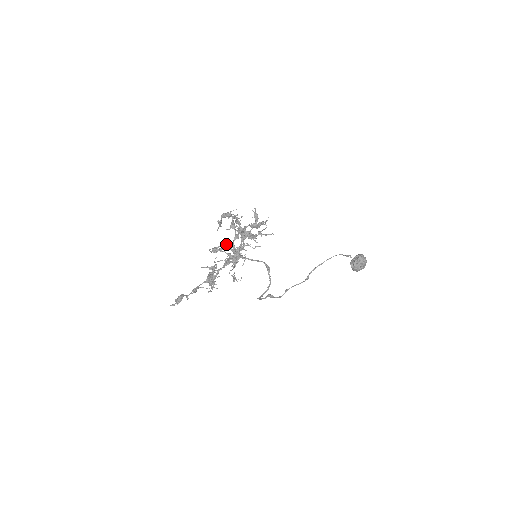
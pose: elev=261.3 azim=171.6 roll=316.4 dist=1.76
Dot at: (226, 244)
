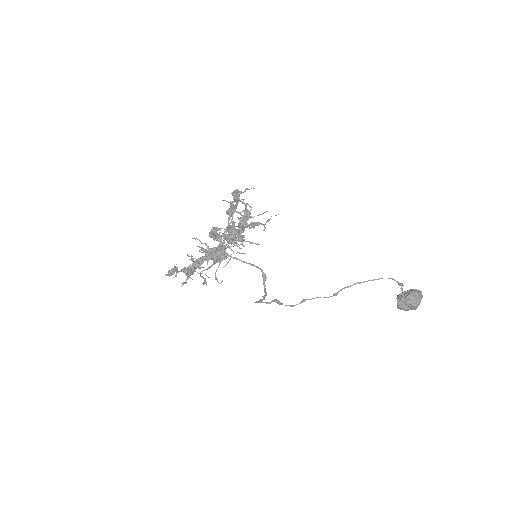
Dot at: (219, 232)
